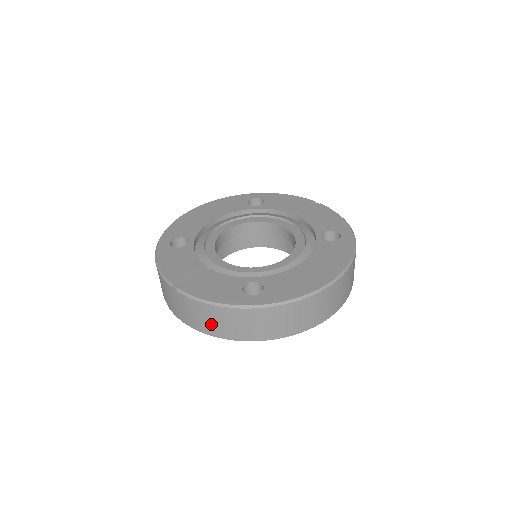
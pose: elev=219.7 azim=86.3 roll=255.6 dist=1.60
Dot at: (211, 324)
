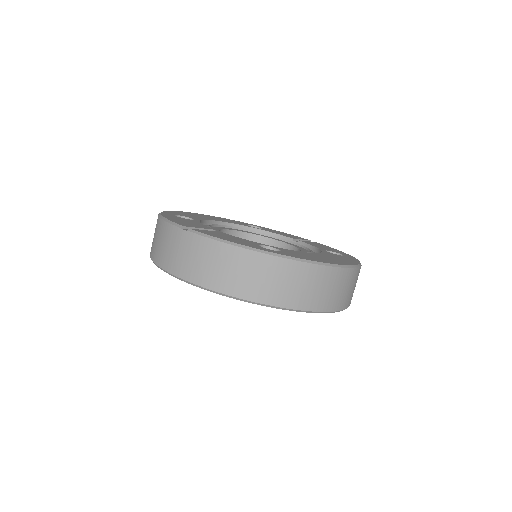
Dot at: (217, 272)
